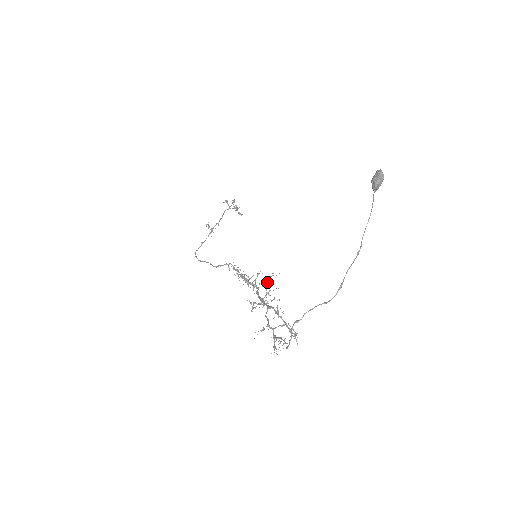
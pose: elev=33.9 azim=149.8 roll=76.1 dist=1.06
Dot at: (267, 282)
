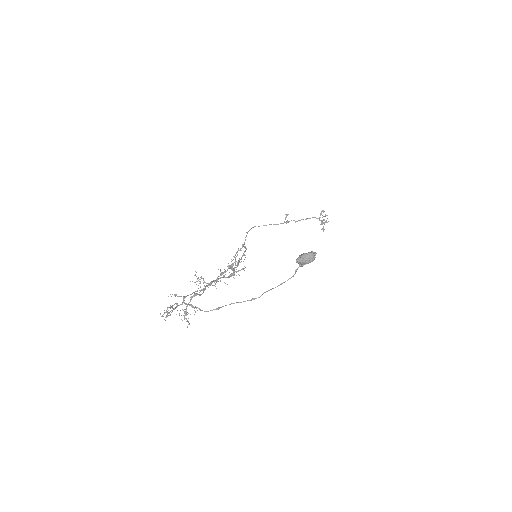
Dot at: (222, 273)
